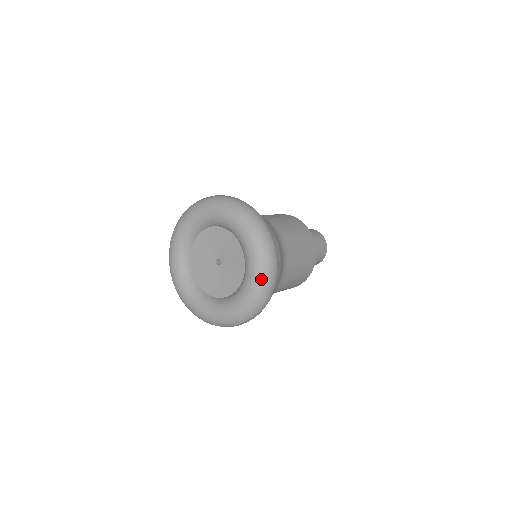
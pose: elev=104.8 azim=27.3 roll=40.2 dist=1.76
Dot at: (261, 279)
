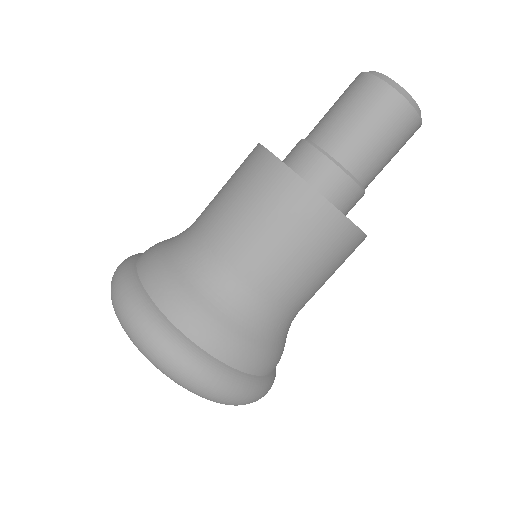
Dot at: occluded
